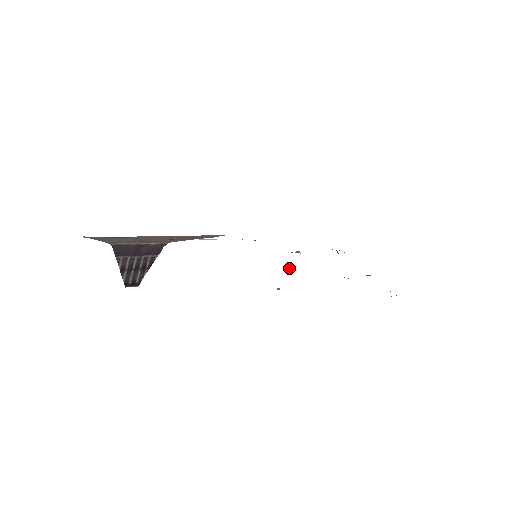
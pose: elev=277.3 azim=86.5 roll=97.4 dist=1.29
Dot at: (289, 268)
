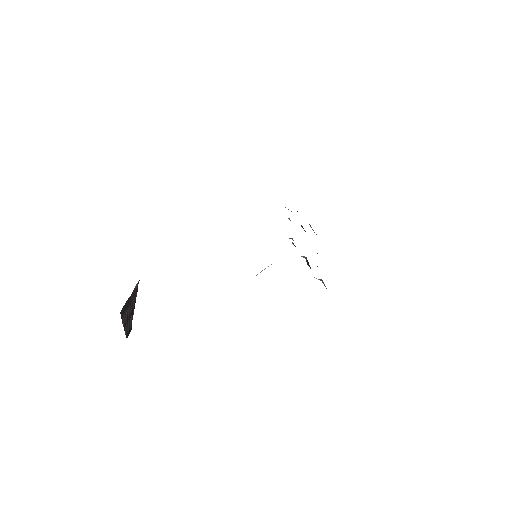
Dot at: occluded
